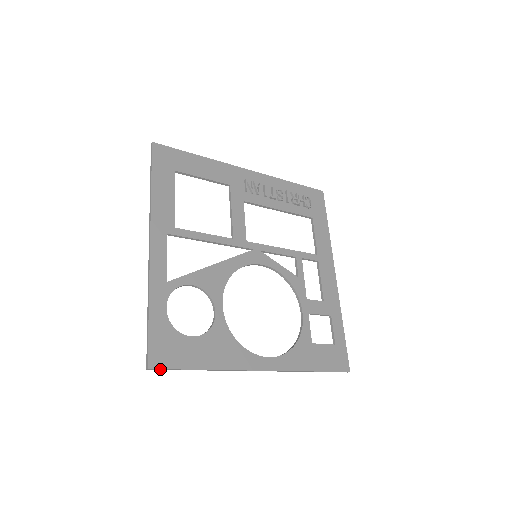
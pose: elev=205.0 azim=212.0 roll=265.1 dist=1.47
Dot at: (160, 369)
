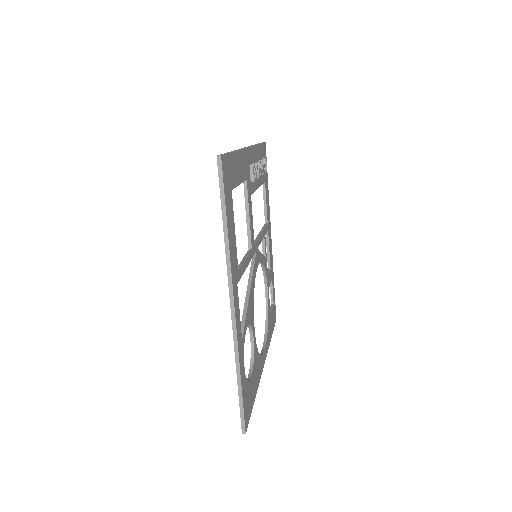
Dot at: occluded
